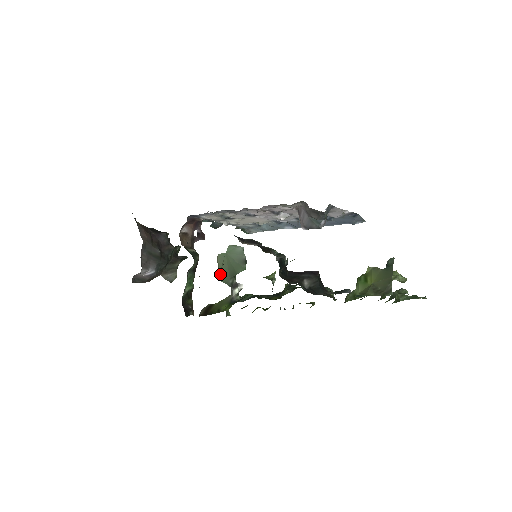
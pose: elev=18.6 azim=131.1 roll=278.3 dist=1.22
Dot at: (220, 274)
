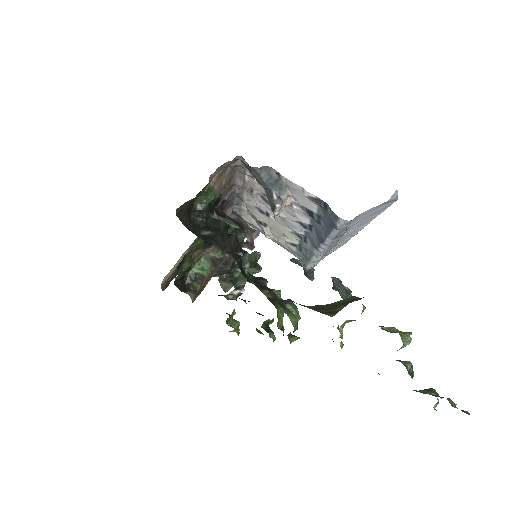
Dot at: occluded
